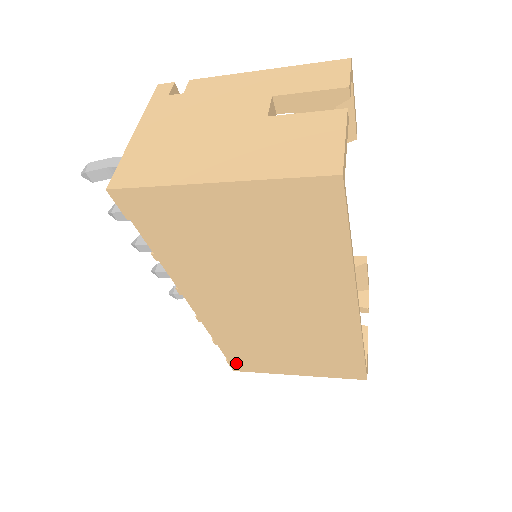
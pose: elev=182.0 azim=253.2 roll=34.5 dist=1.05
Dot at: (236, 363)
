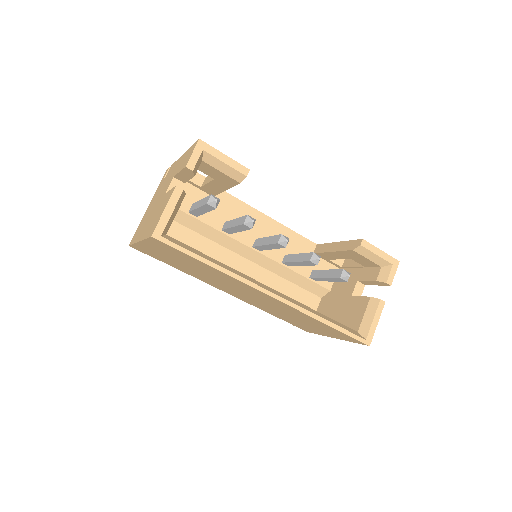
Dot at: (298, 327)
